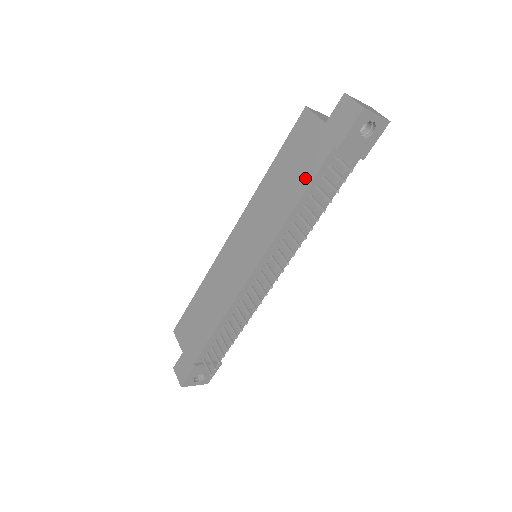
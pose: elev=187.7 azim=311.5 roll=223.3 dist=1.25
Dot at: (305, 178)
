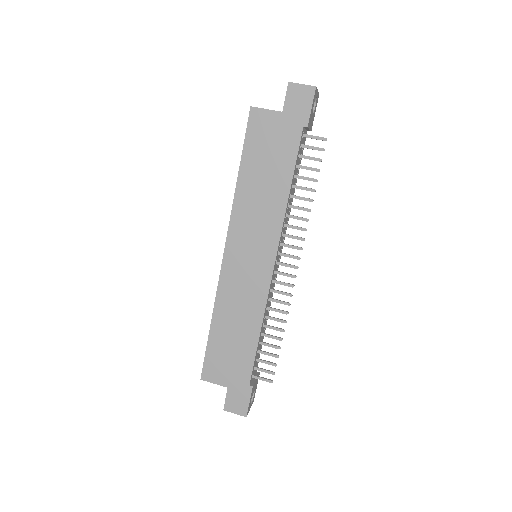
Dot at: (287, 163)
